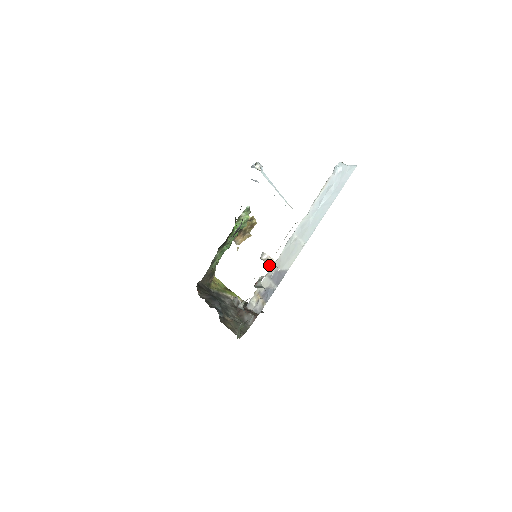
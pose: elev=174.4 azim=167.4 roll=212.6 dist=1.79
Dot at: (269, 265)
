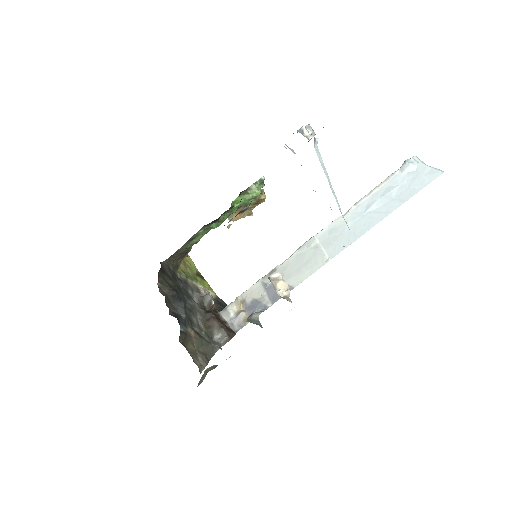
Dot at: (279, 293)
